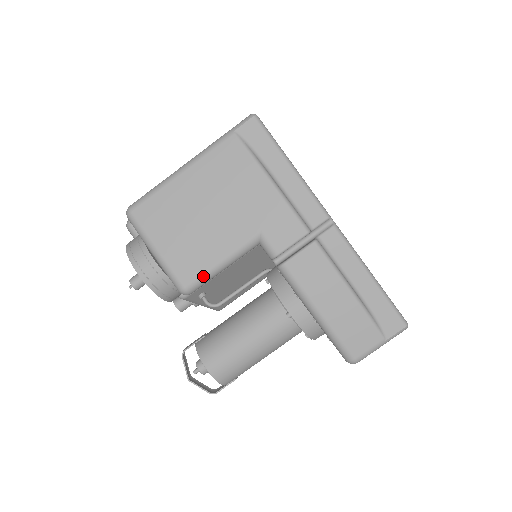
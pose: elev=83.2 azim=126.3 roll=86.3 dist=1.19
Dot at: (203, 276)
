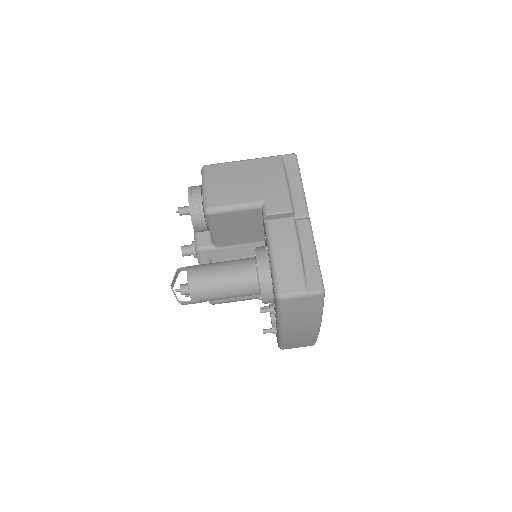
Dot at: (222, 207)
